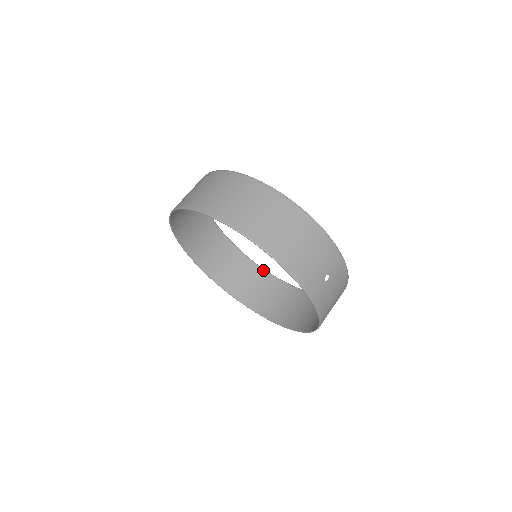
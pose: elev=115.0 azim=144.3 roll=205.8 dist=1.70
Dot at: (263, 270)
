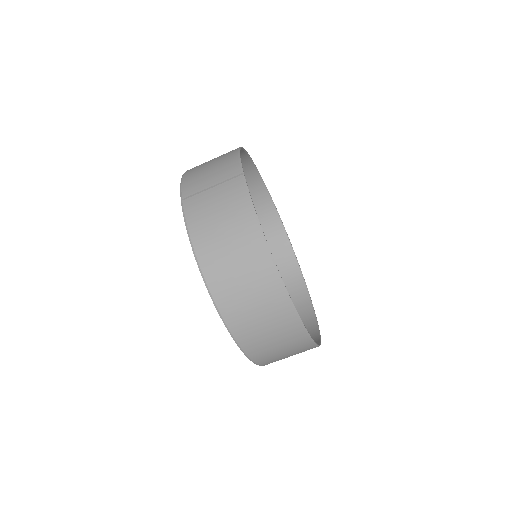
Dot at: (273, 207)
